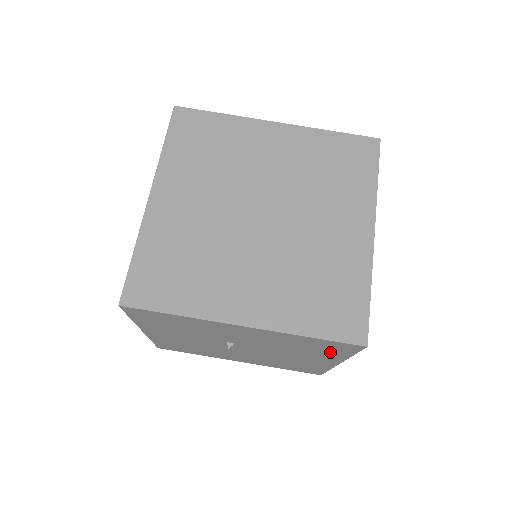
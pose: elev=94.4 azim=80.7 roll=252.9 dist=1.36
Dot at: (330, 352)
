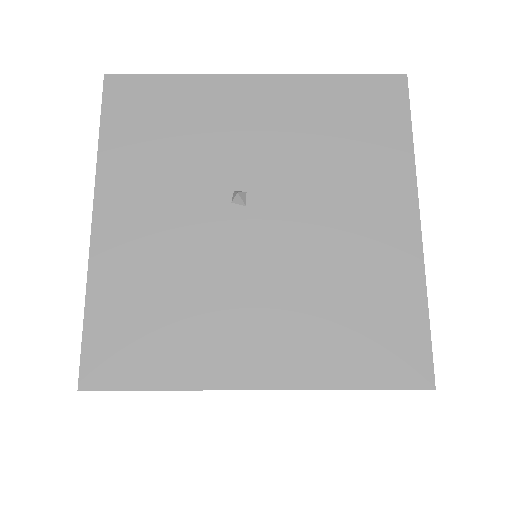
Dot at: (381, 140)
